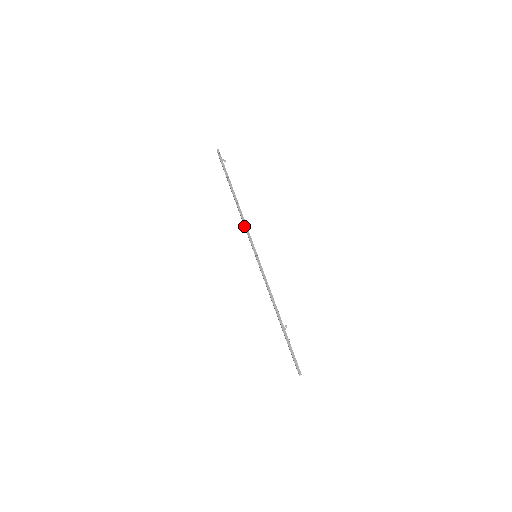
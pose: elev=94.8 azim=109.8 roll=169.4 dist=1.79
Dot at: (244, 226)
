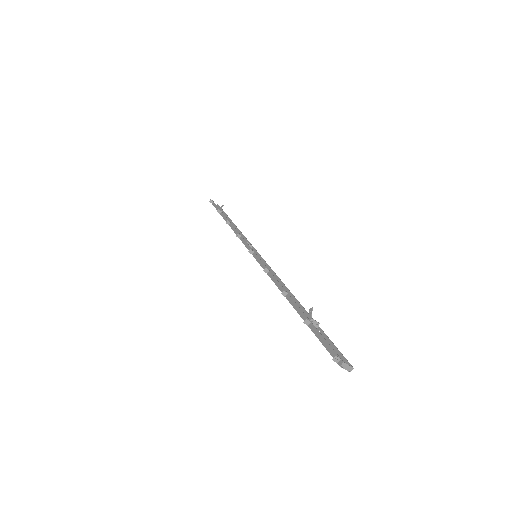
Dot at: (239, 238)
